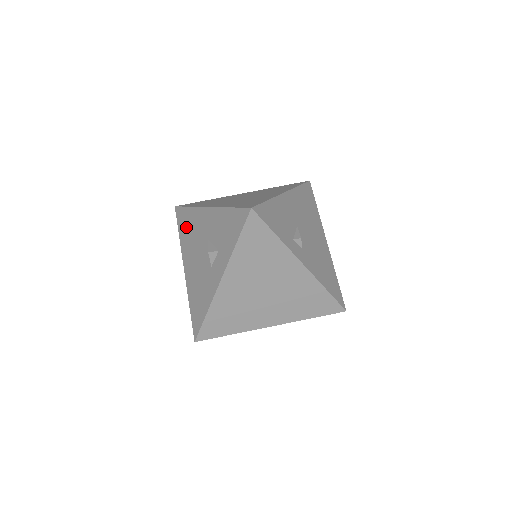
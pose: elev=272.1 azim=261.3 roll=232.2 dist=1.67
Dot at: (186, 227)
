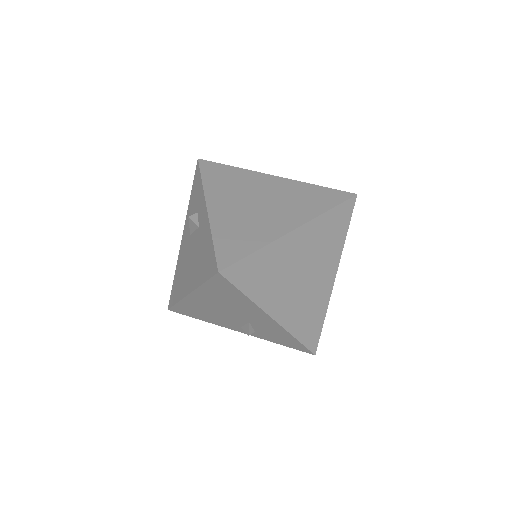
Dot at: (178, 284)
